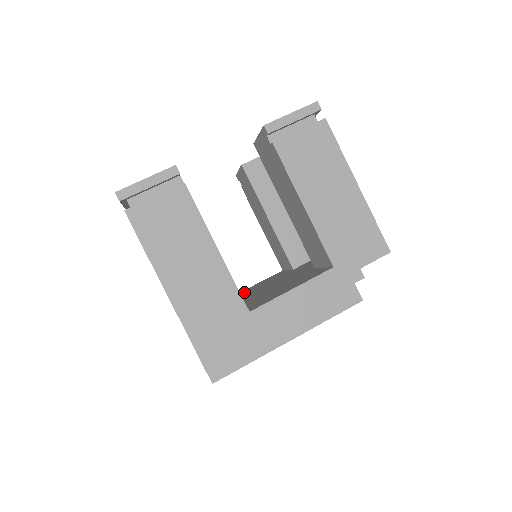
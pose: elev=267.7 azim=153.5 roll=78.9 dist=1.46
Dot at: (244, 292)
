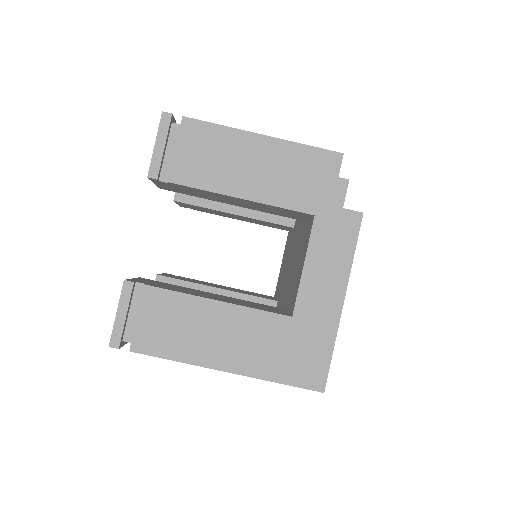
Dot at: (279, 280)
